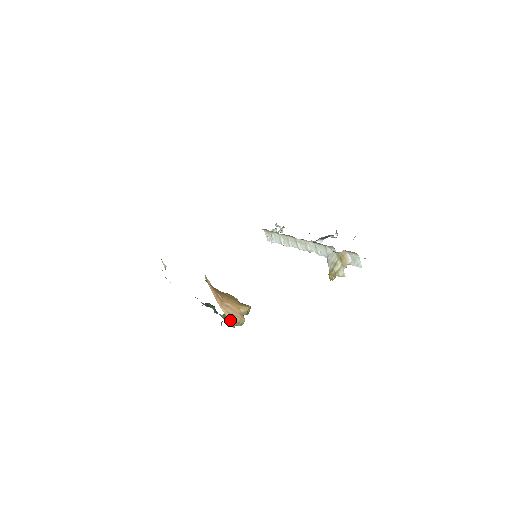
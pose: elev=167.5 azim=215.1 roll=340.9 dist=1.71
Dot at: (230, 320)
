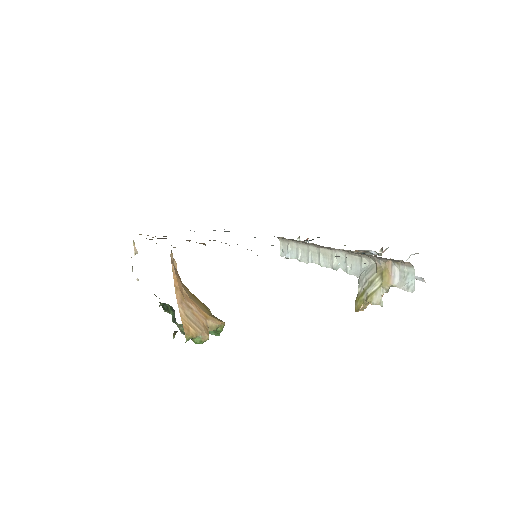
Dot at: (185, 326)
